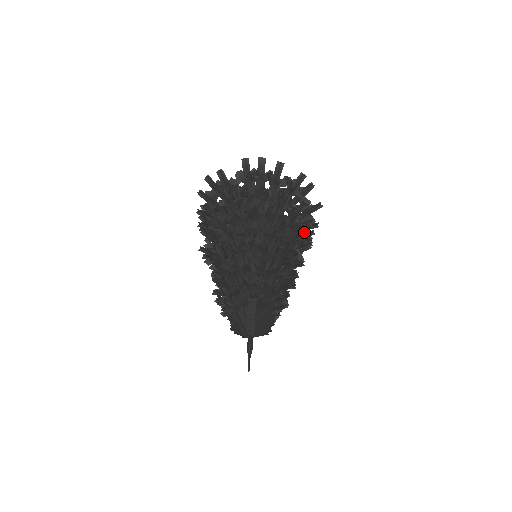
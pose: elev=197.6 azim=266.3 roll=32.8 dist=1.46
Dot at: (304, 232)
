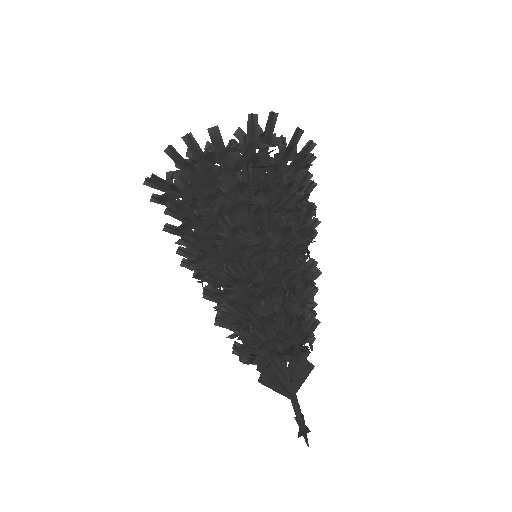
Dot at: (293, 211)
